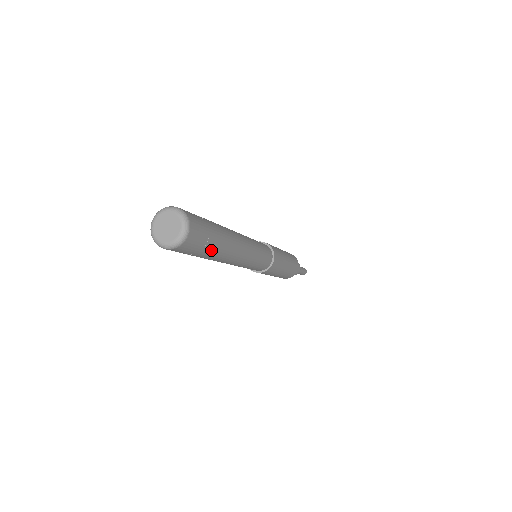
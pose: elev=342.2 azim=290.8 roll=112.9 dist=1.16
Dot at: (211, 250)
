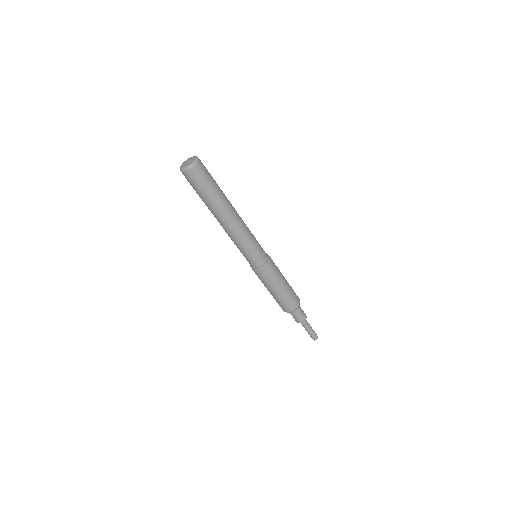
Dot at: (212, 192)
